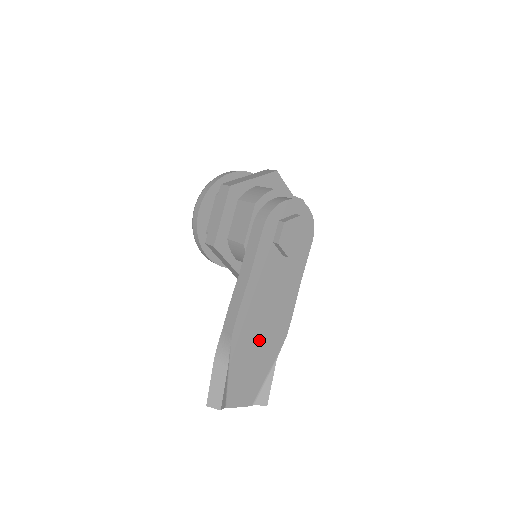
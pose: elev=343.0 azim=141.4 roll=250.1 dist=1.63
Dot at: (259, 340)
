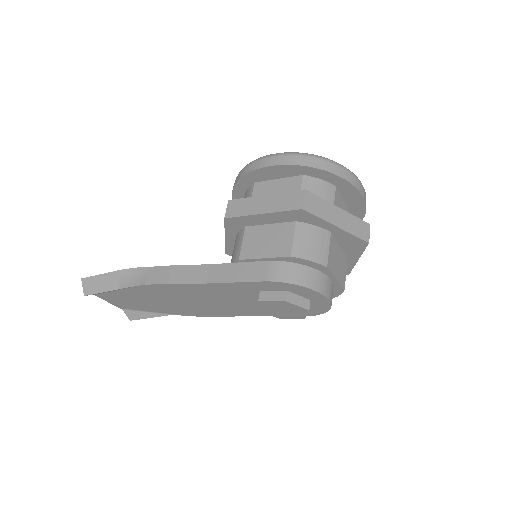
Dot at: (169, 301)
